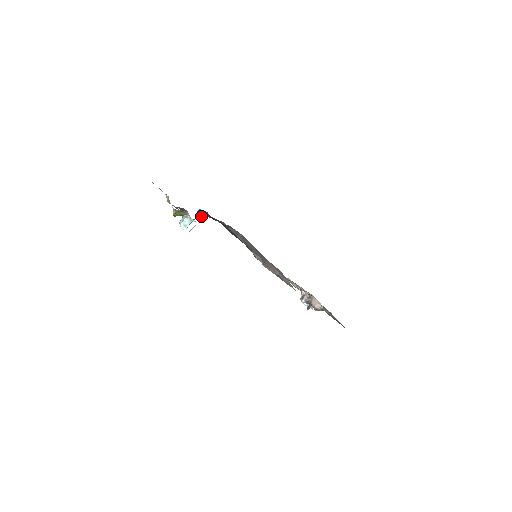
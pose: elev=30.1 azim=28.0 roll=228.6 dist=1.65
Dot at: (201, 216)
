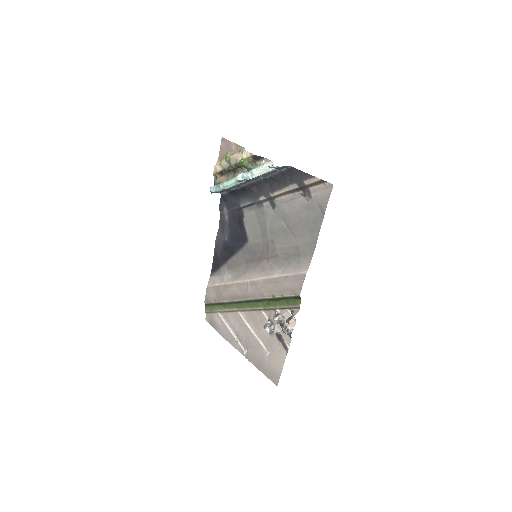
Dot at: (269, 174)
